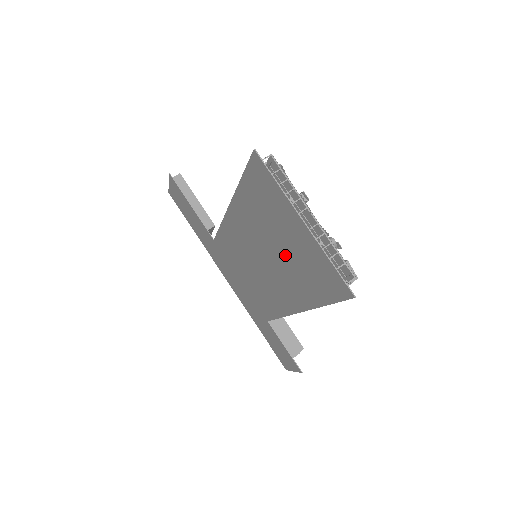
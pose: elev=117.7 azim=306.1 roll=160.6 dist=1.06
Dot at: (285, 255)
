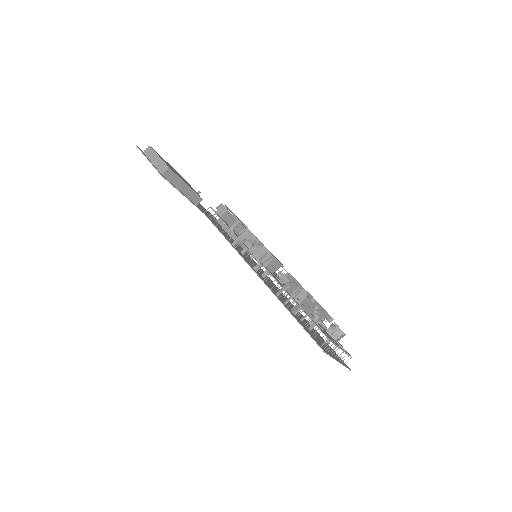
Dot at: occluded
